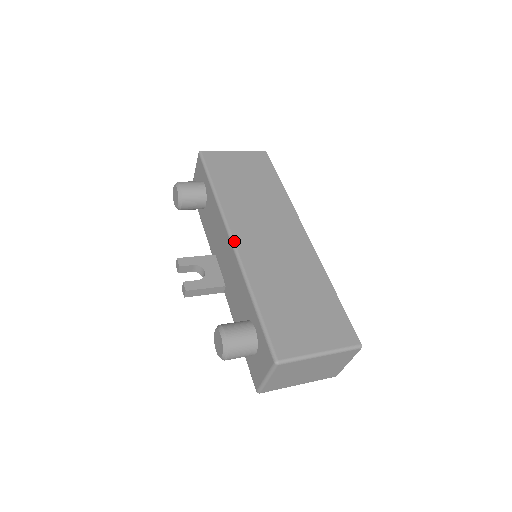
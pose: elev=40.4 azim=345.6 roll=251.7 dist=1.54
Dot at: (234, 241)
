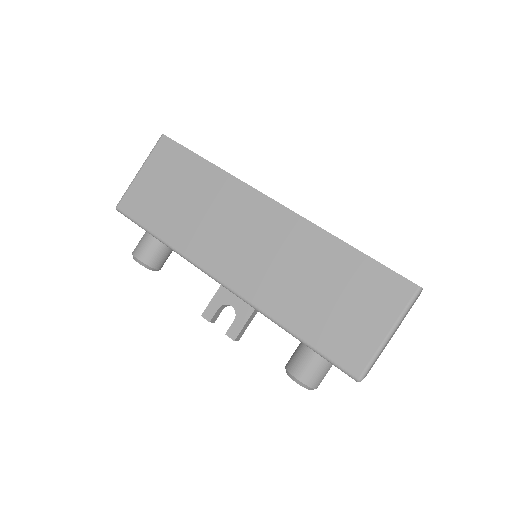
Dot at: (226, 285)
